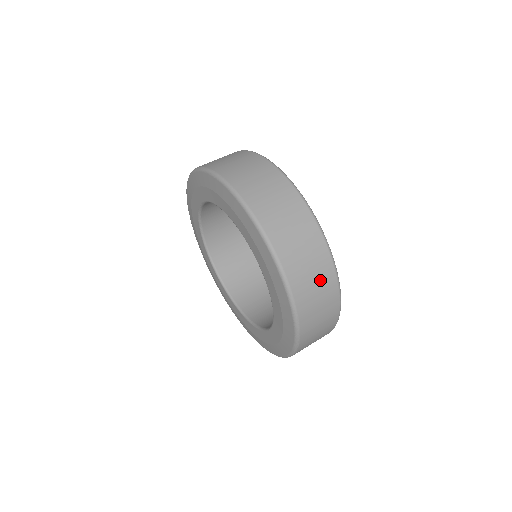
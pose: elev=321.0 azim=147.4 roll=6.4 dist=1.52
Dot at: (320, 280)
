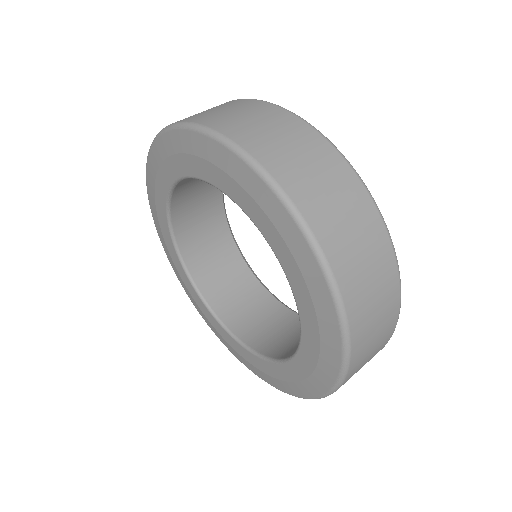
Dot at: (381, 334)
